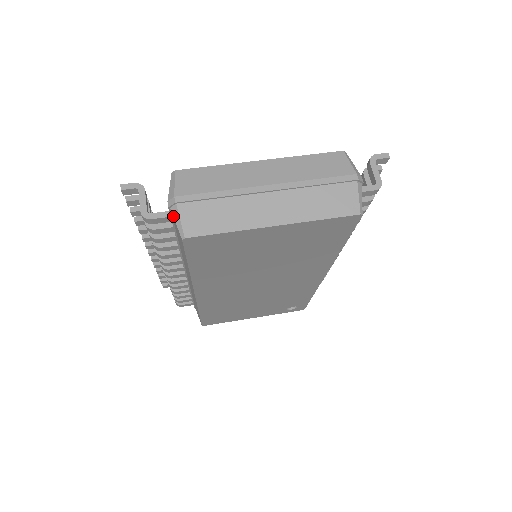
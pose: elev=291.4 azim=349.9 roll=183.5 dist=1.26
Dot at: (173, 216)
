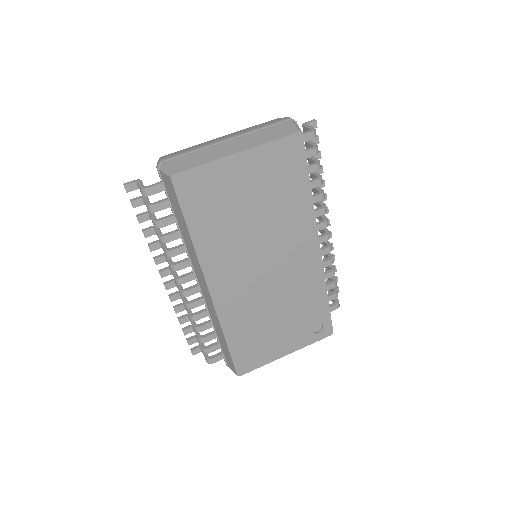
Dot at: (162, 171)
